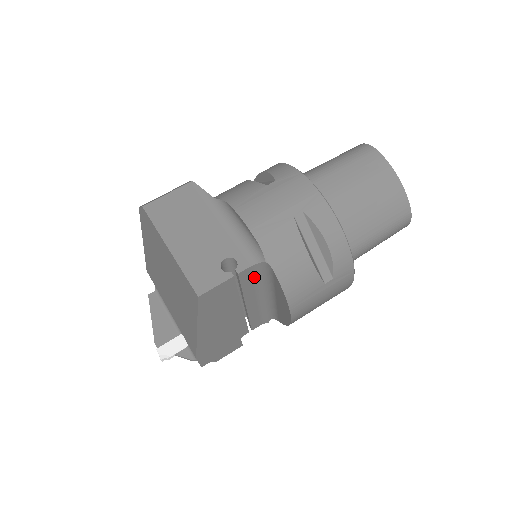
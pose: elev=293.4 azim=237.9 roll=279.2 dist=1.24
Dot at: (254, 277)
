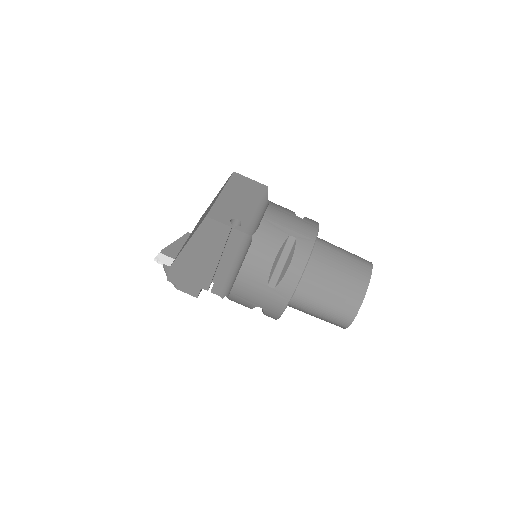
Dot at: (240, 244)
